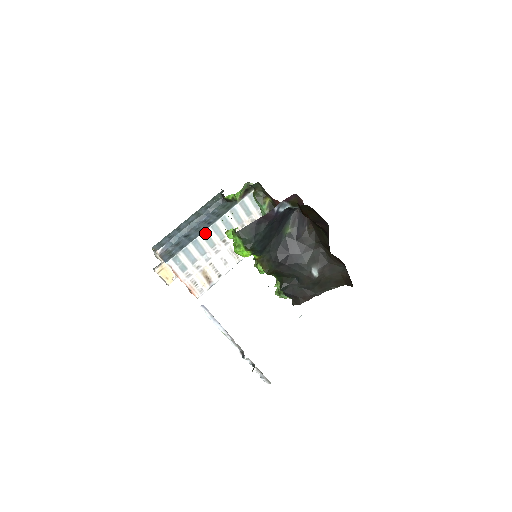
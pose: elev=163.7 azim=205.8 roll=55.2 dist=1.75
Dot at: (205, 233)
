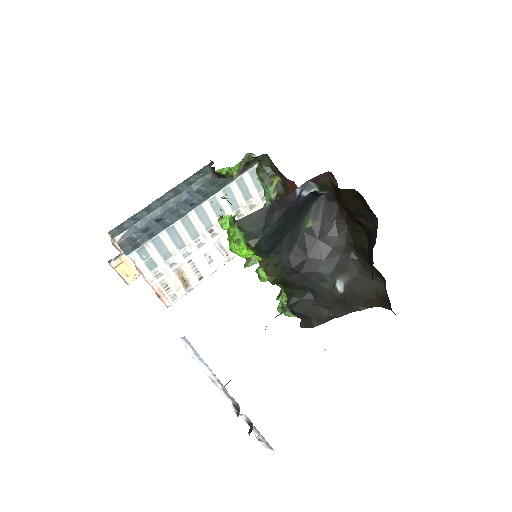
Dot at: (186, 218)
